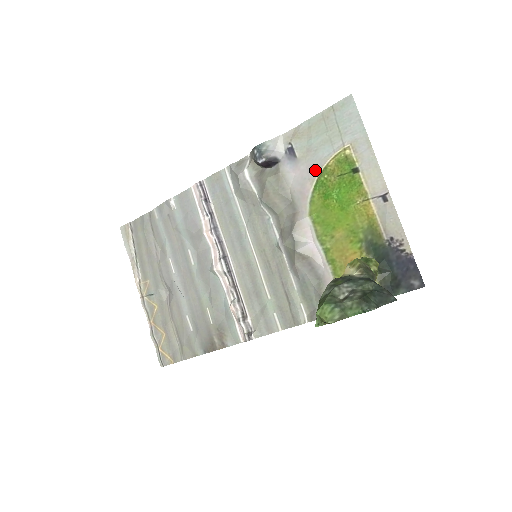
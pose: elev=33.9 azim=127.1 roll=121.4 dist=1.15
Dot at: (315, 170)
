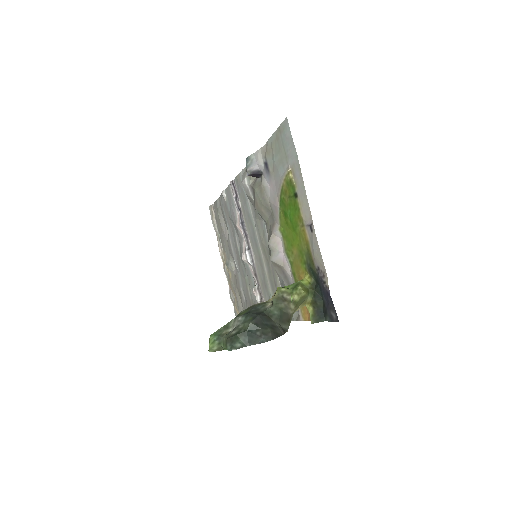
Dot at: (279, 187)
